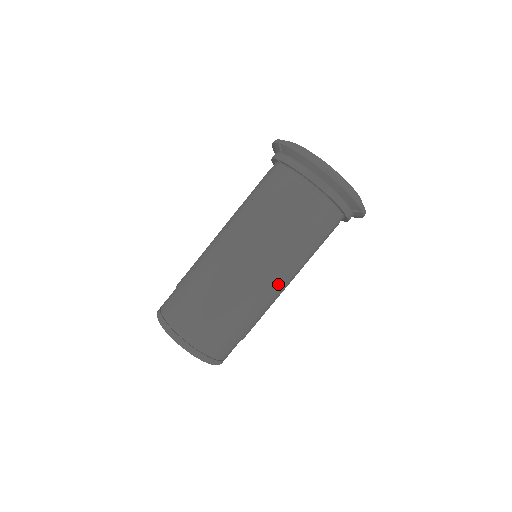
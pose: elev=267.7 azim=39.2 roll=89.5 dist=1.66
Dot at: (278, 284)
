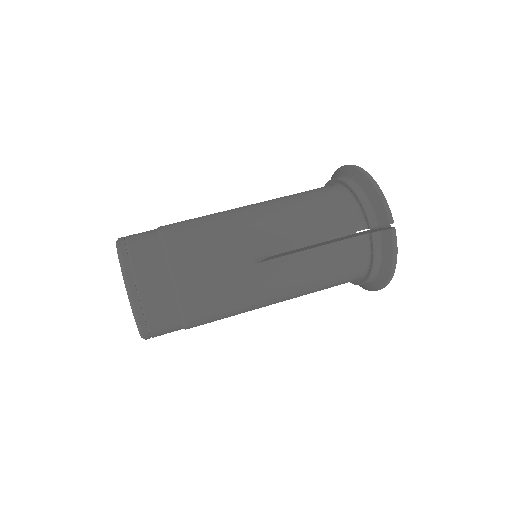
Dot at: (259, 249)
